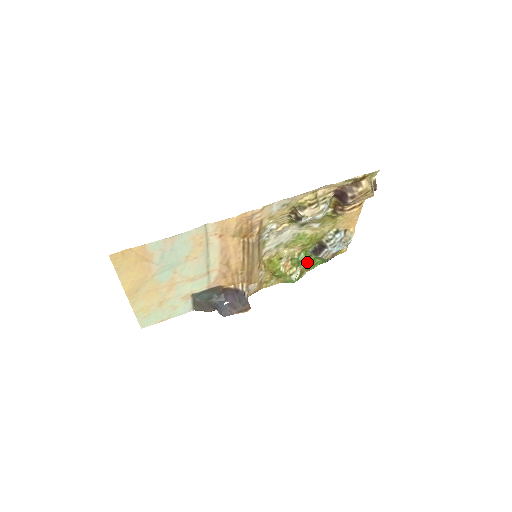
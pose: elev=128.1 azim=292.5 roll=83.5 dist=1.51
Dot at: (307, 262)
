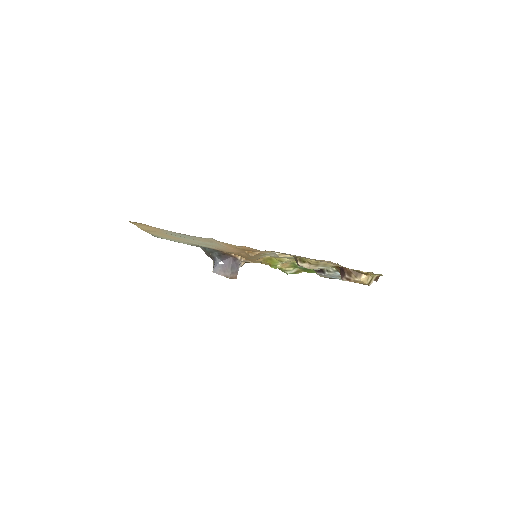
Dot at: (306, 269)
